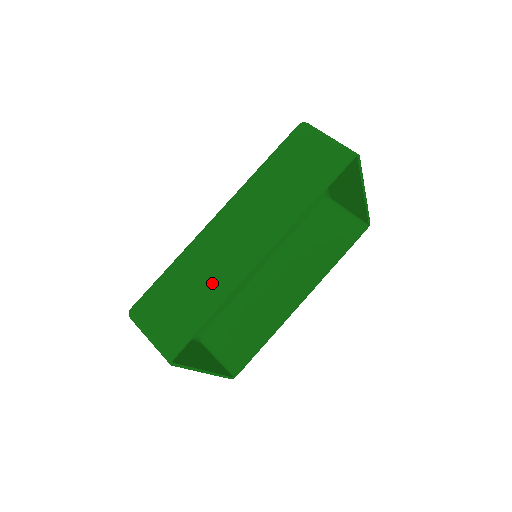
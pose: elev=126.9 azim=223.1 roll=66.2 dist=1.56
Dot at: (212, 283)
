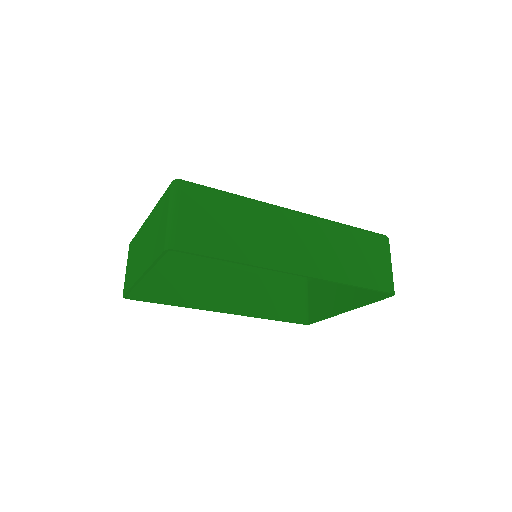
Dot at: (252, 243)
